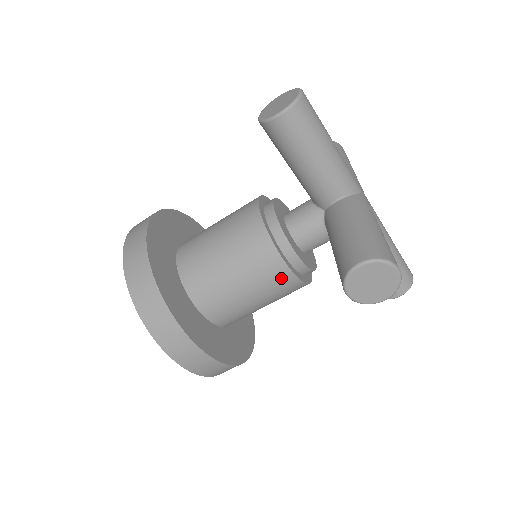
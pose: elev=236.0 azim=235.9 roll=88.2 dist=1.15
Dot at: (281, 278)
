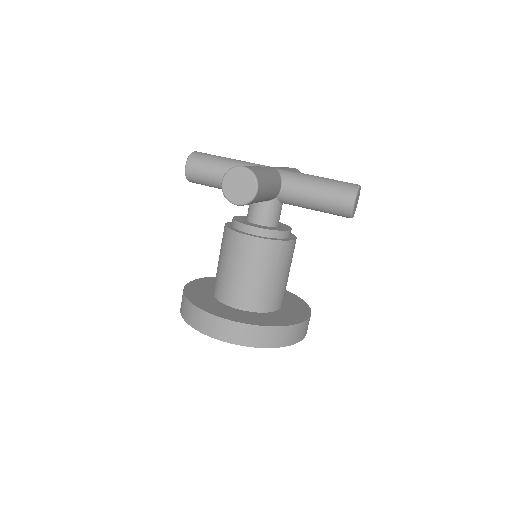
Dot at: (250, 246)
